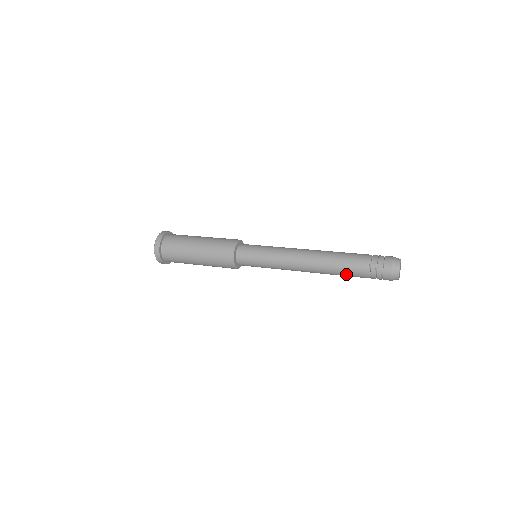
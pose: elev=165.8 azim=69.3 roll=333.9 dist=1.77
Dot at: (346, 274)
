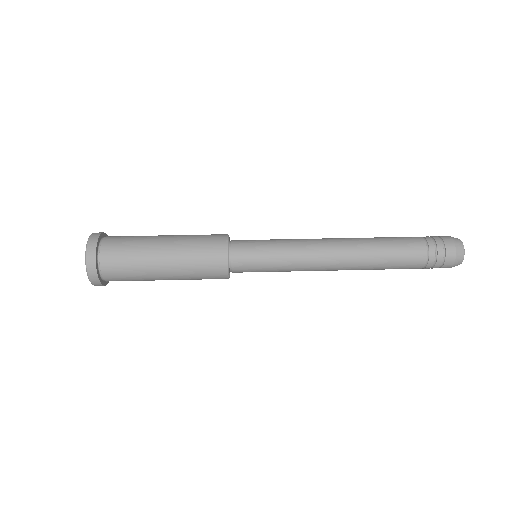
Dot at: (393, 267)
